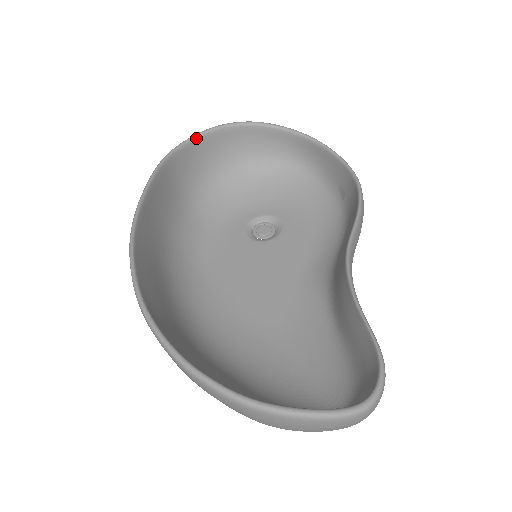
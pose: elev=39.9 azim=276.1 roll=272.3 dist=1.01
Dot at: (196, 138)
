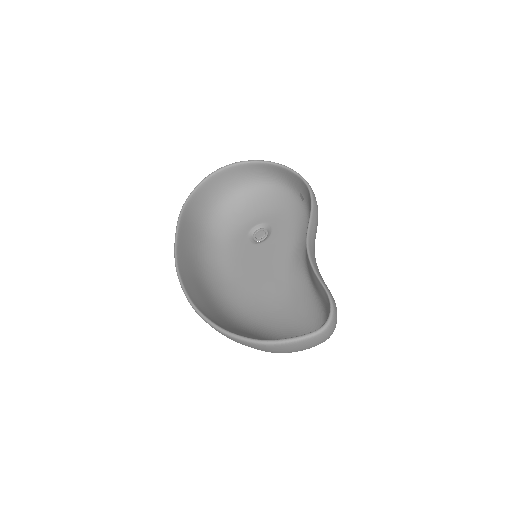
Dot at: (198, 188)
